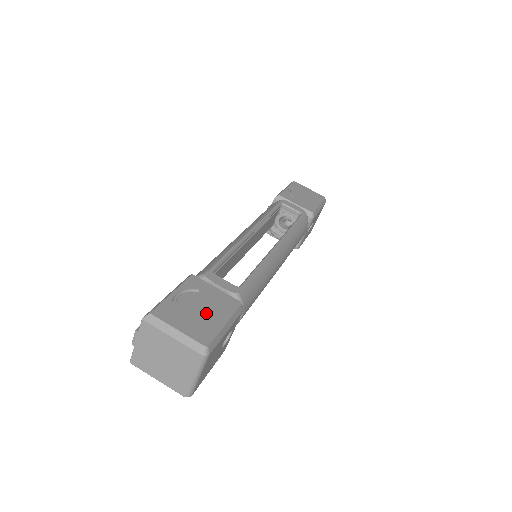
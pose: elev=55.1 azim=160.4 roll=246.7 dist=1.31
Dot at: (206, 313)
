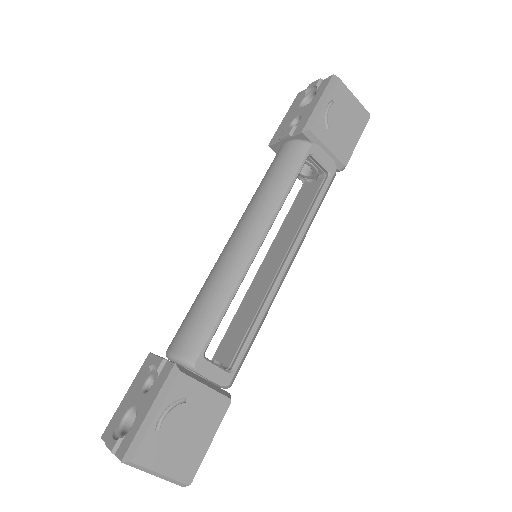
Dot at: (192, 435)
